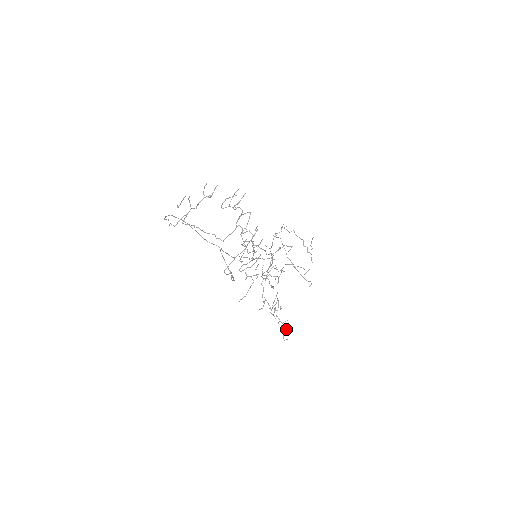
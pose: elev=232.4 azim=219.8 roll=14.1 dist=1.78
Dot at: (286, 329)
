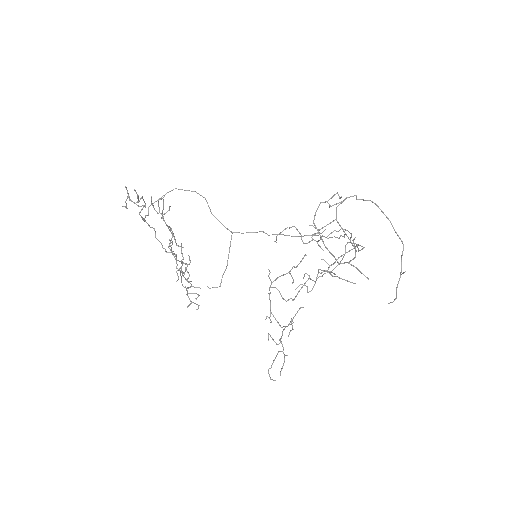
Dot at: (282, 366)
